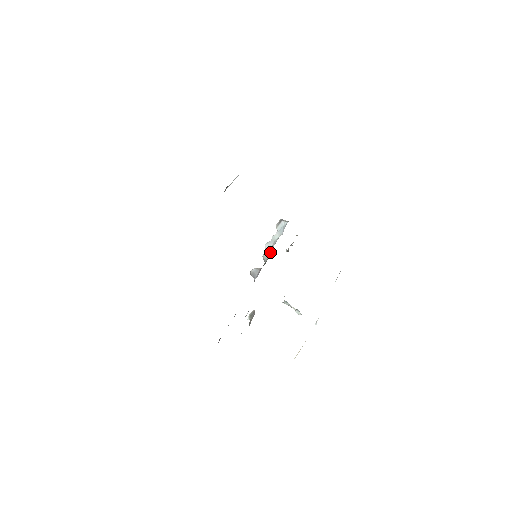
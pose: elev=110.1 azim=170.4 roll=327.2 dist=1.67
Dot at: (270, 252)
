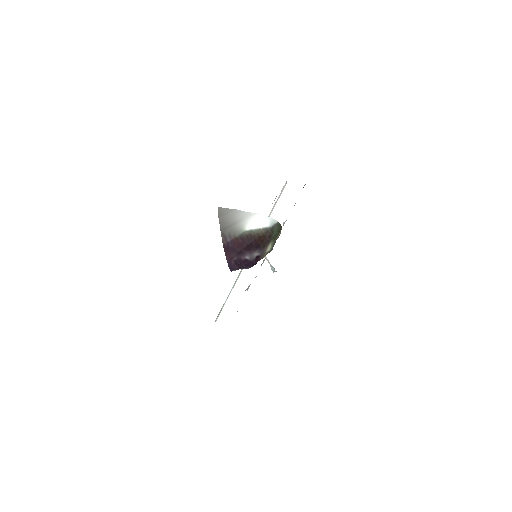
Dot at: occluded
